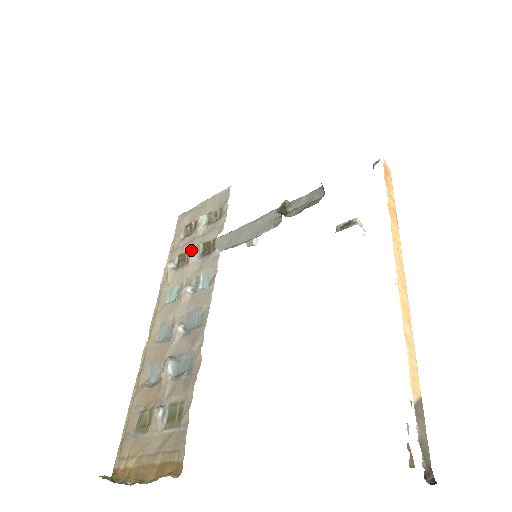
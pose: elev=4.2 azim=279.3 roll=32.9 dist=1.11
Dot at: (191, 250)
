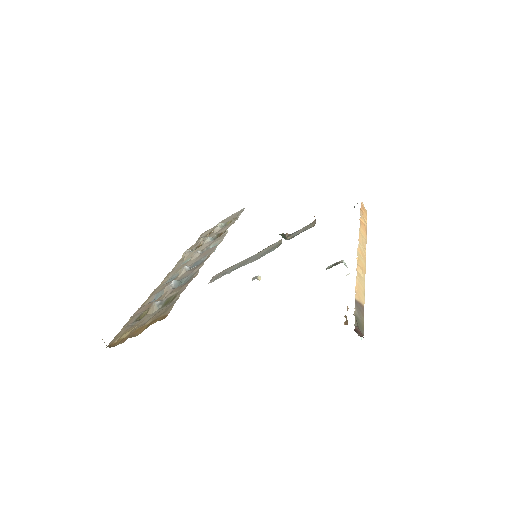
Dot at: occluded
